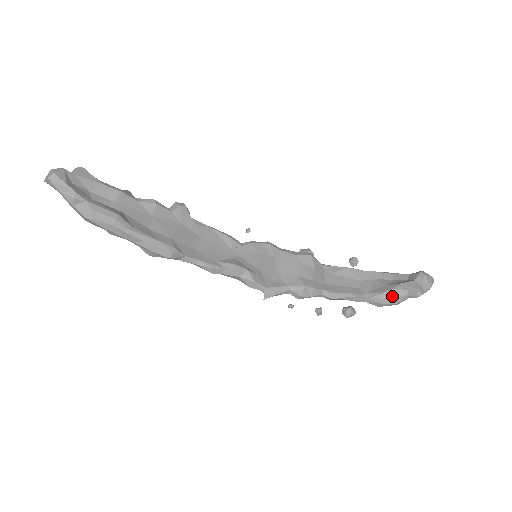
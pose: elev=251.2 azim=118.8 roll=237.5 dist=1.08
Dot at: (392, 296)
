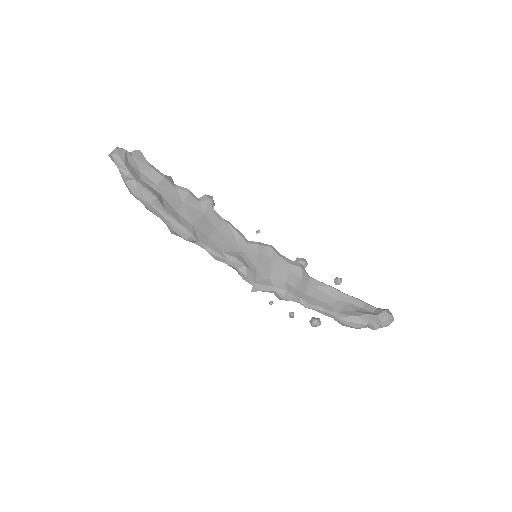
Dot at: (355, 321)
